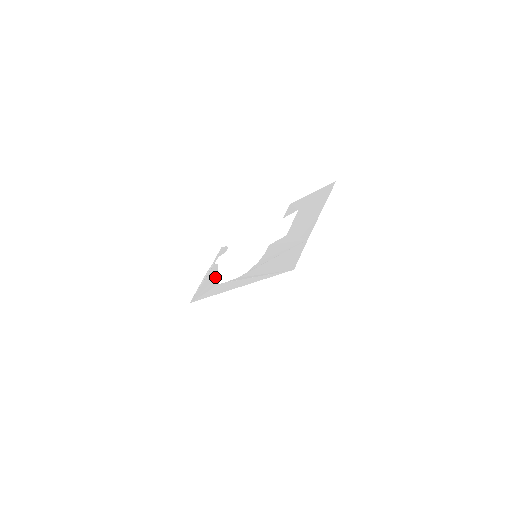
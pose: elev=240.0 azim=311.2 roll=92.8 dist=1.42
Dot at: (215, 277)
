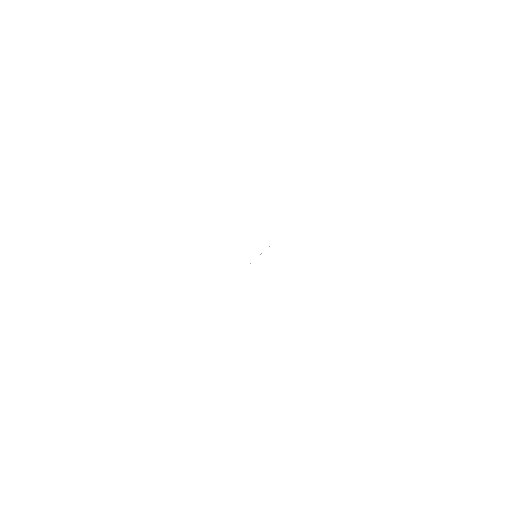
Dot at: occluded
